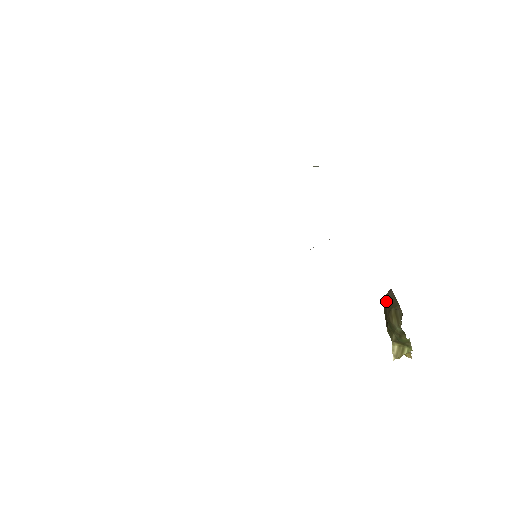
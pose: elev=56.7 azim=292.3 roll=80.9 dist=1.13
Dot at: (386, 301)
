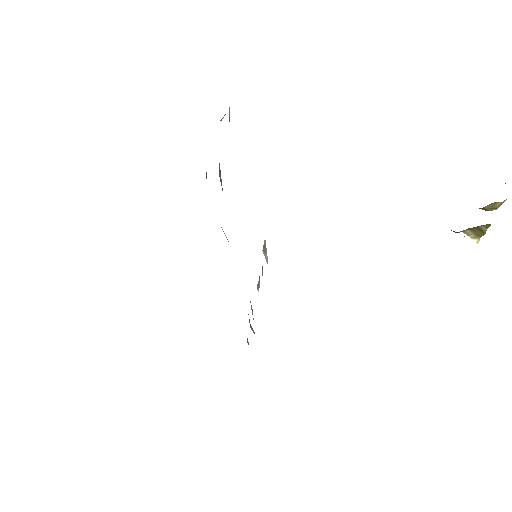
Dot at: occluded
